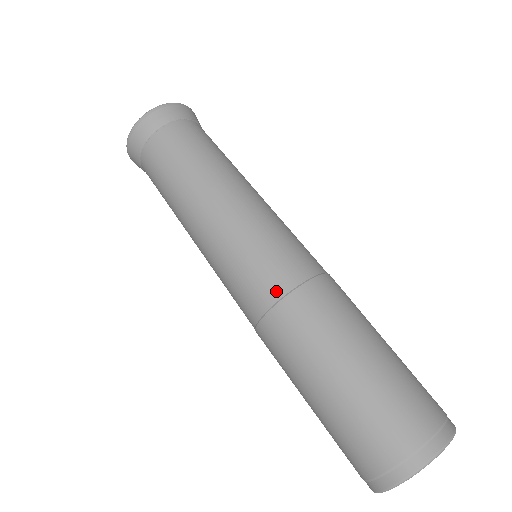
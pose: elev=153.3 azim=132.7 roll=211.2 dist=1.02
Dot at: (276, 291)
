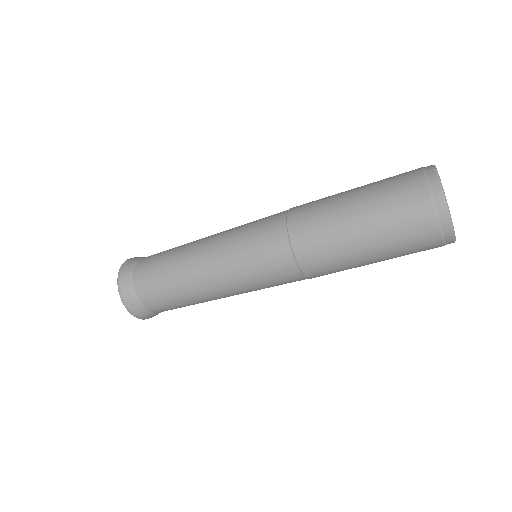
Dot at: (280, 222)
